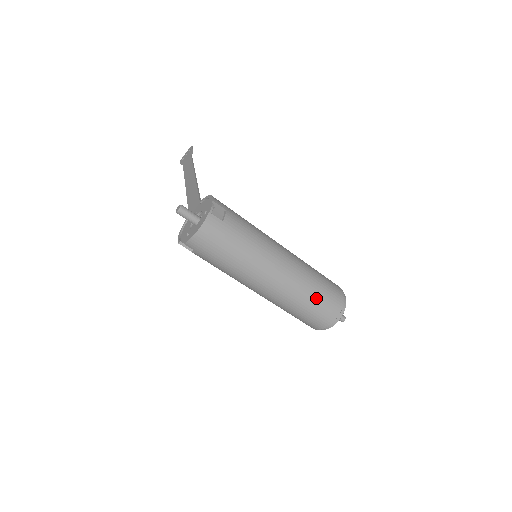
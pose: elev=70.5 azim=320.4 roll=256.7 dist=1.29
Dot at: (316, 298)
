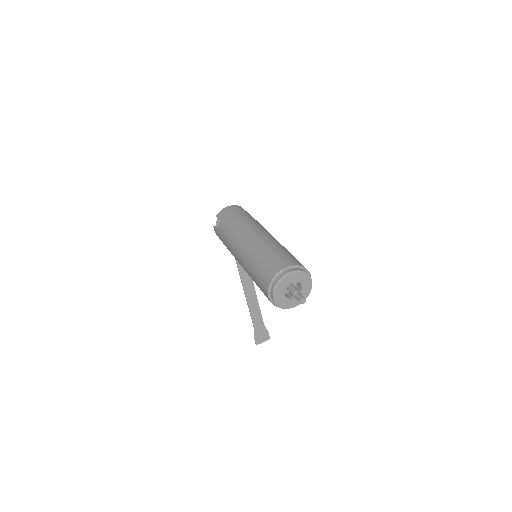
Dot at: (280, 251)
